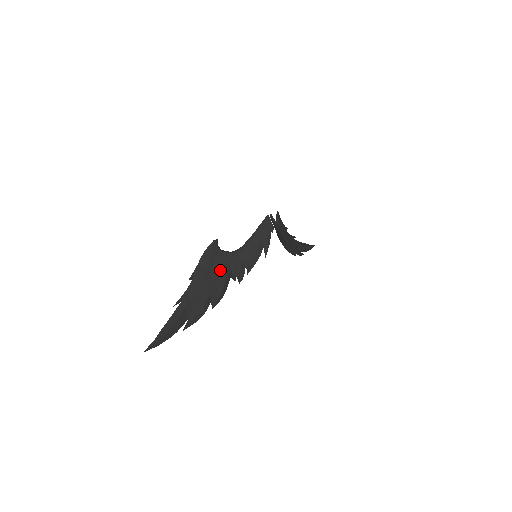
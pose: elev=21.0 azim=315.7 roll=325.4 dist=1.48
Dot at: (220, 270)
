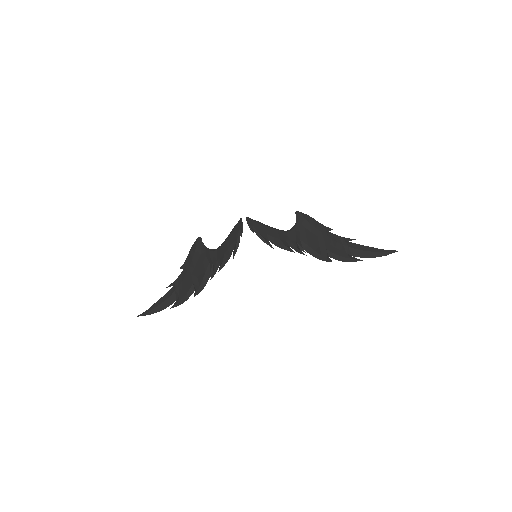
Dot at: (202, 264)
